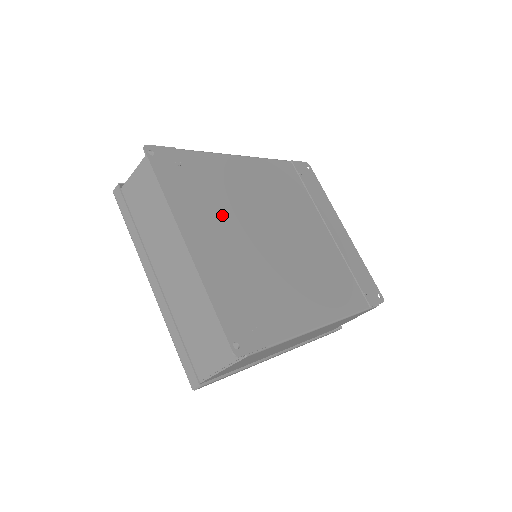
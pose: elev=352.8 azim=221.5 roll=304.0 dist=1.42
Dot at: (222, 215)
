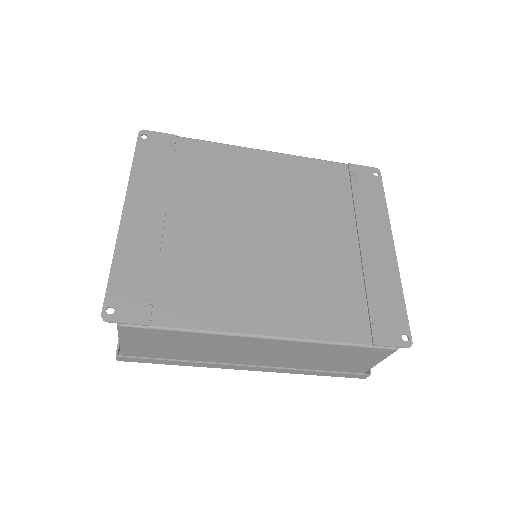
Dot at: (192, 198)
